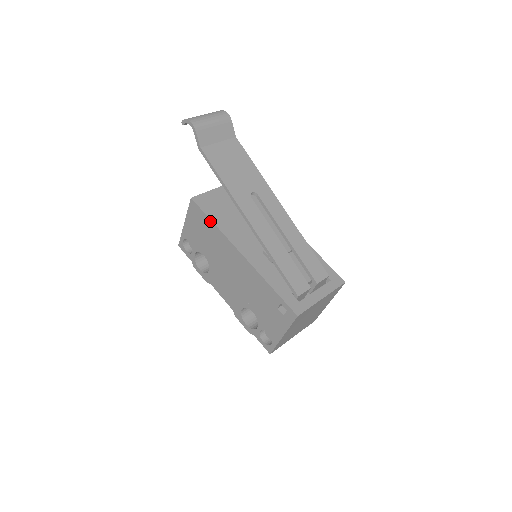
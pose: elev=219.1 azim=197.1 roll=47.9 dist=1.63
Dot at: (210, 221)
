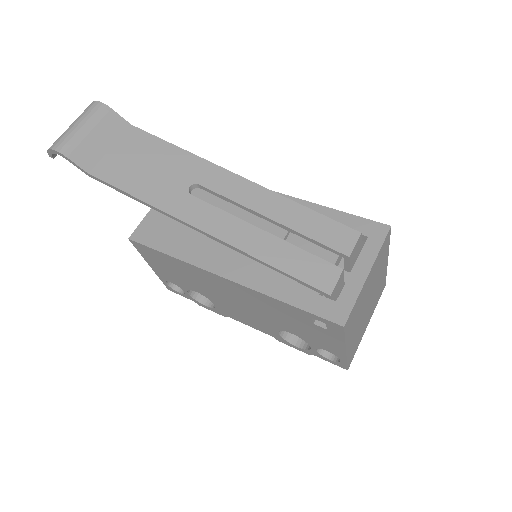
Dot at: (165, 255)
